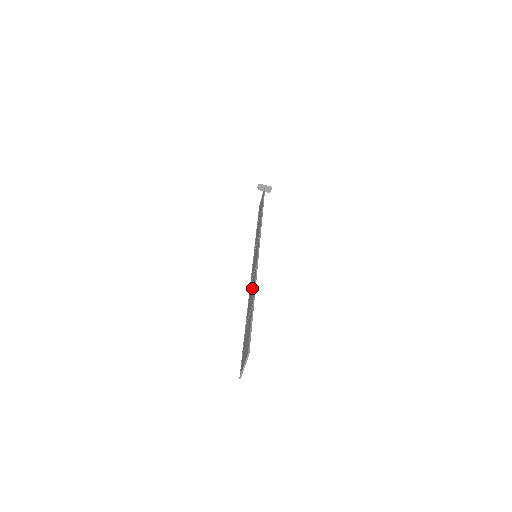
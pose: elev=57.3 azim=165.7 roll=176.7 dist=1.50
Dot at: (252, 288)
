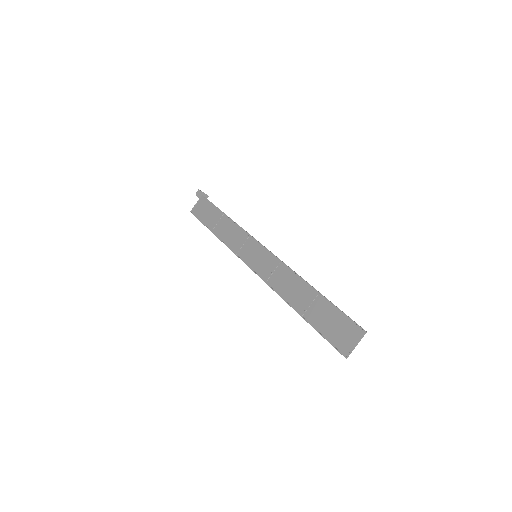
Dot at: (288, 283)
